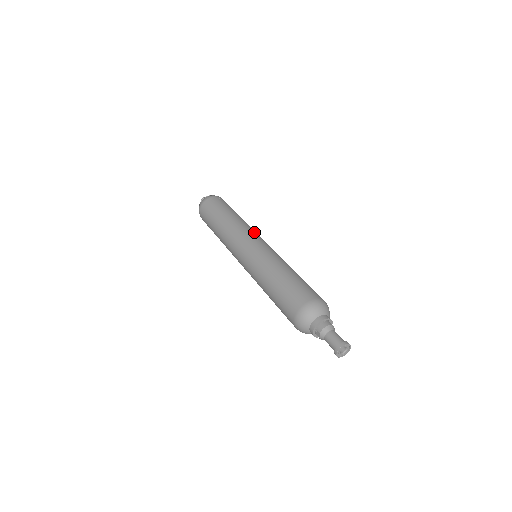
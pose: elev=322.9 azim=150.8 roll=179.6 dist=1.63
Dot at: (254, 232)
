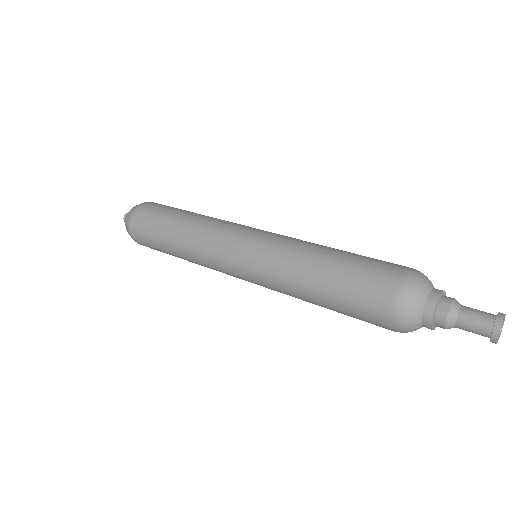
Dot at: occluded
